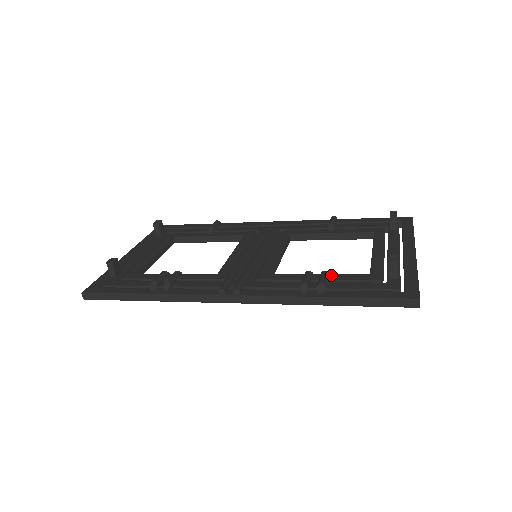
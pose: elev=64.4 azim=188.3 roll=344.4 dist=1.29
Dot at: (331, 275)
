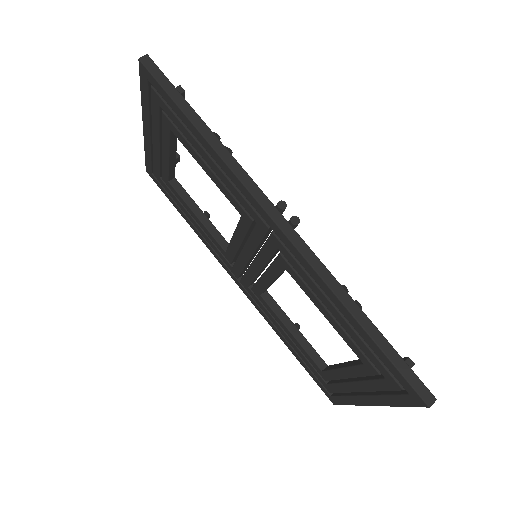
Dot at: occluded
